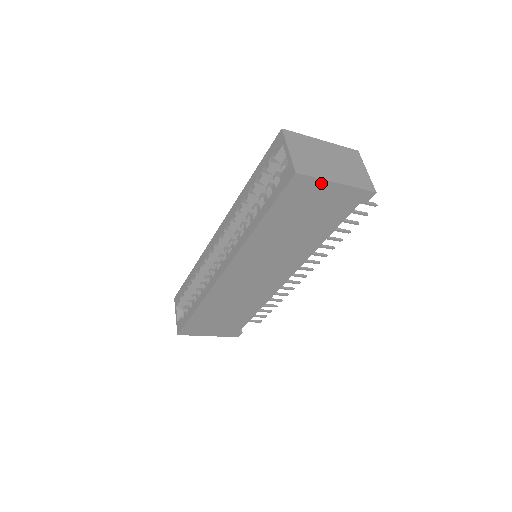
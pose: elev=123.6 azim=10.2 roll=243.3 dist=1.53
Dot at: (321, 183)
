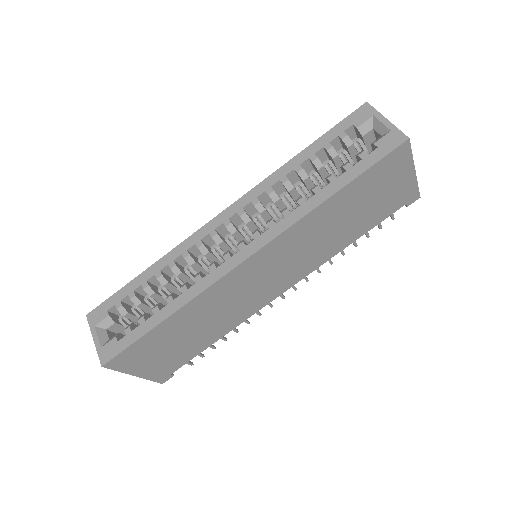
Dot at: (409, 163)
